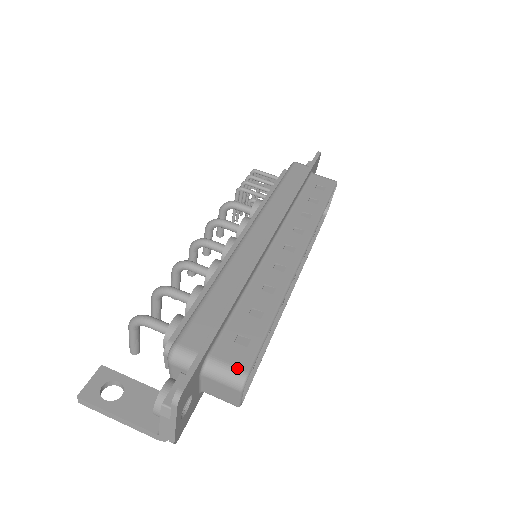
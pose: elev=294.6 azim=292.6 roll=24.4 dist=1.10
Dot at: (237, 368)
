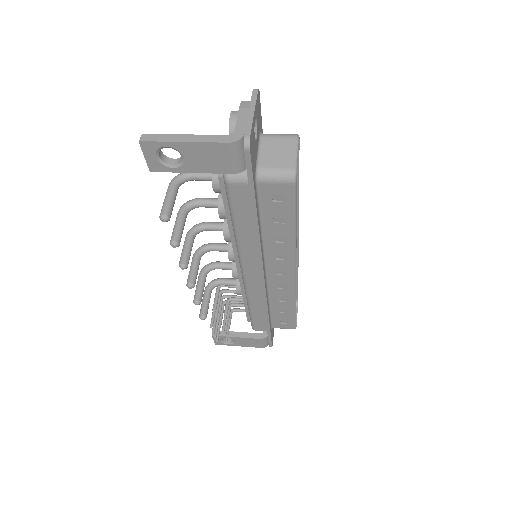
Dot at: occluded
